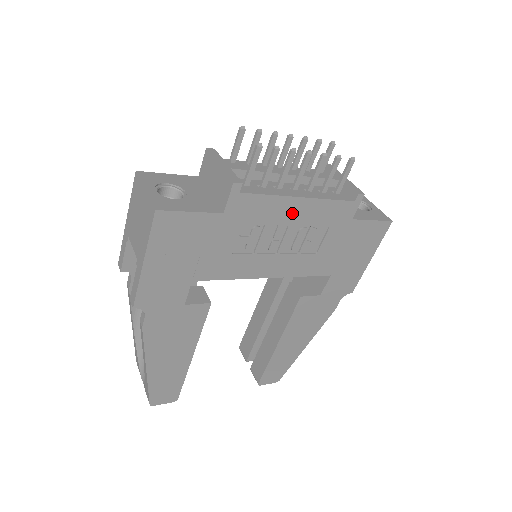
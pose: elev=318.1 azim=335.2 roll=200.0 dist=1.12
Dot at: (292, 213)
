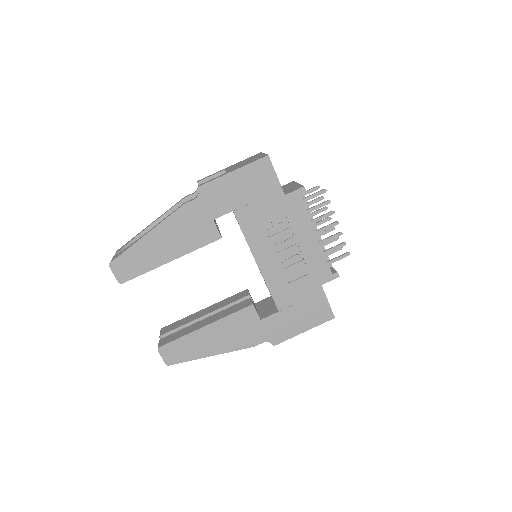
Dot at: (305, 239)
